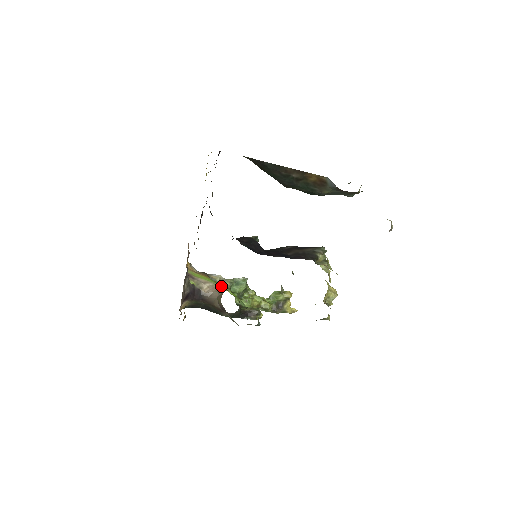
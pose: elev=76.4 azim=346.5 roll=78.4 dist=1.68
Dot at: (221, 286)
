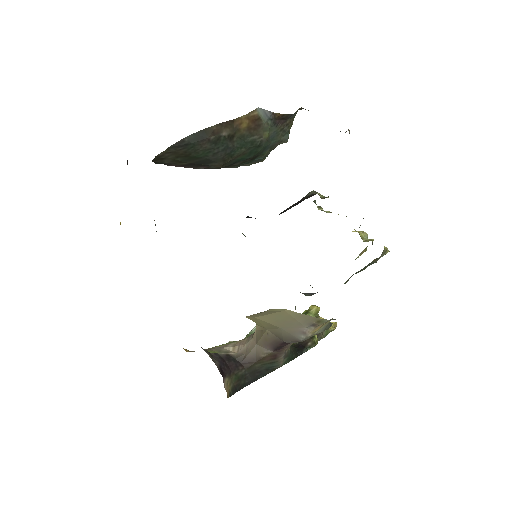
Dot at: occluded
